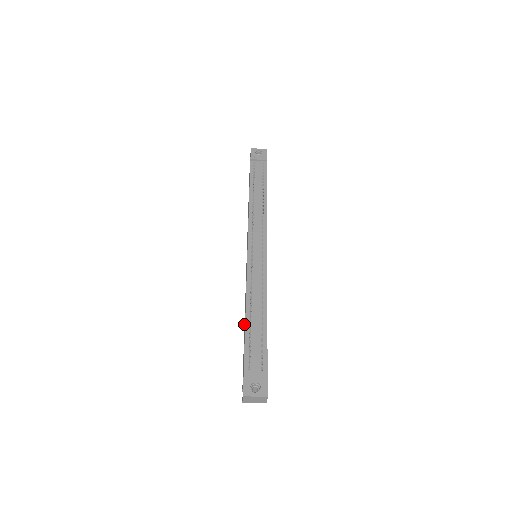
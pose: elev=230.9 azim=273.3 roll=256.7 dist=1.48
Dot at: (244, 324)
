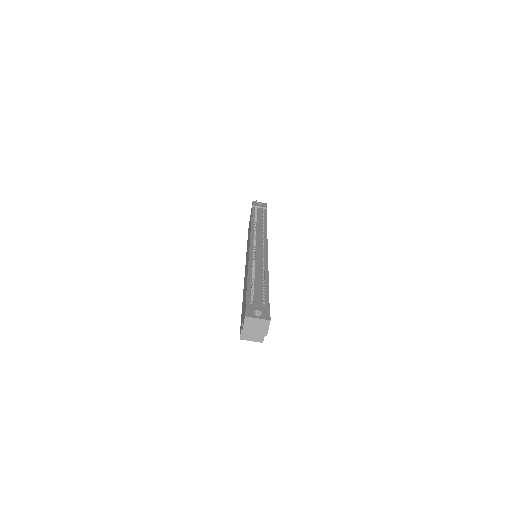
Dot at: occluded
